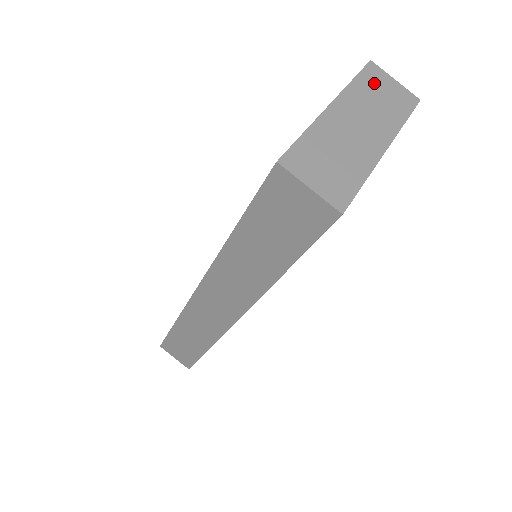
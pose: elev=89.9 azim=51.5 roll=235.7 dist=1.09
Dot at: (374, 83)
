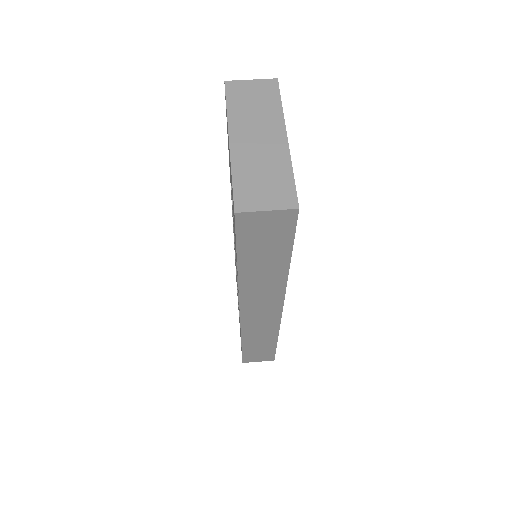
Dot at: (241, 96)
